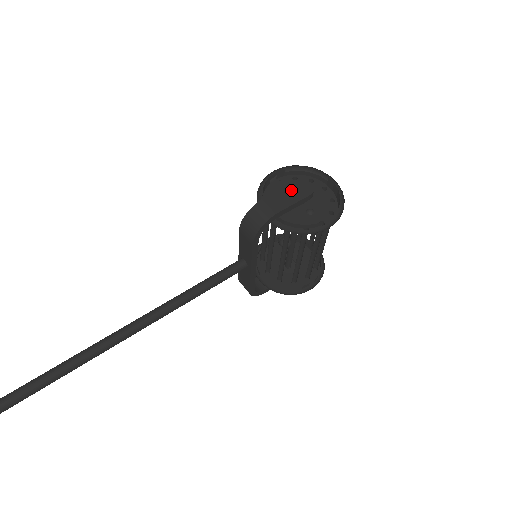
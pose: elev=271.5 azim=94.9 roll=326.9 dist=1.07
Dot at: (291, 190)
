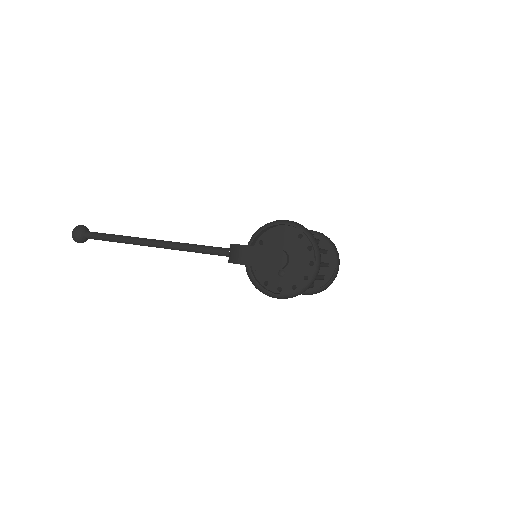
Dot at: (268, 254)
